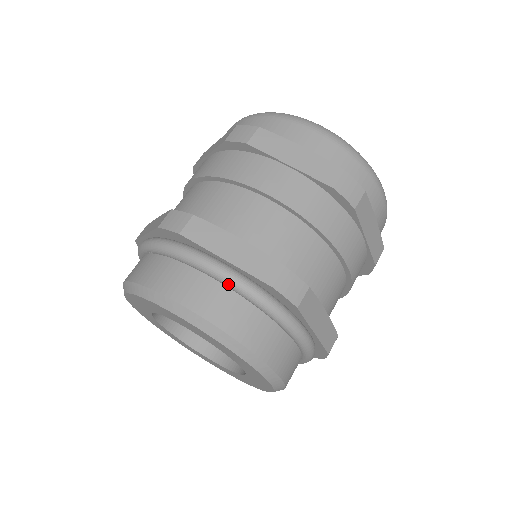
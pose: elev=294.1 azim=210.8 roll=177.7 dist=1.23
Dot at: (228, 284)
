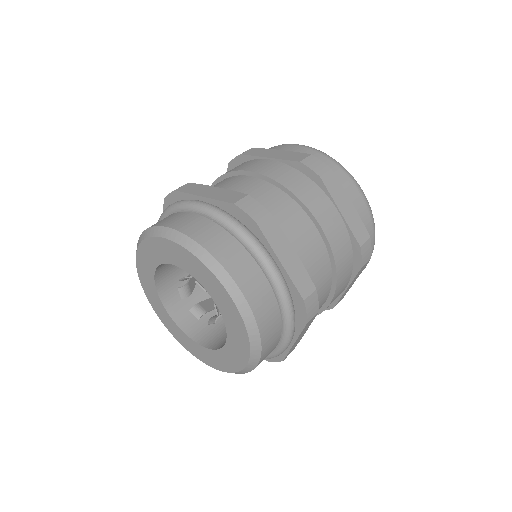
Dot at: (273, 281)
